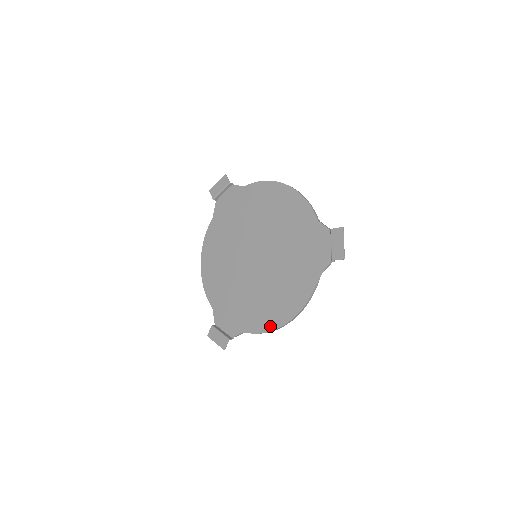
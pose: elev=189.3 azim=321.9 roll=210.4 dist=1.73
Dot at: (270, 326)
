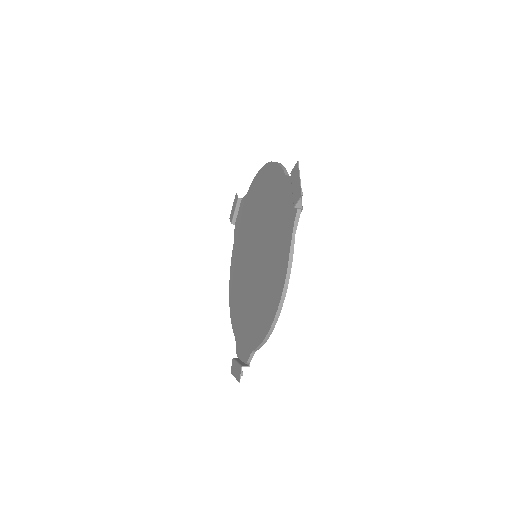
Dot at: (266, 328)
